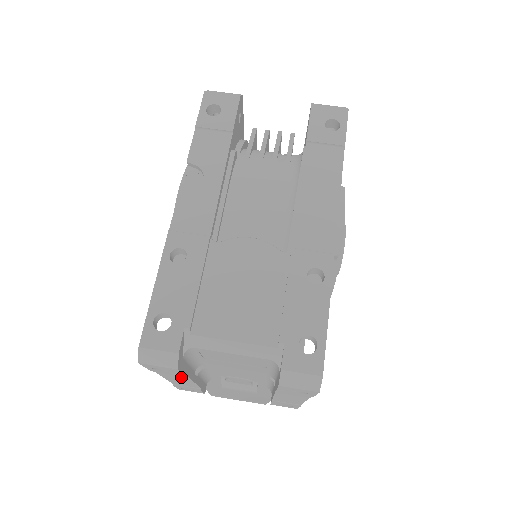
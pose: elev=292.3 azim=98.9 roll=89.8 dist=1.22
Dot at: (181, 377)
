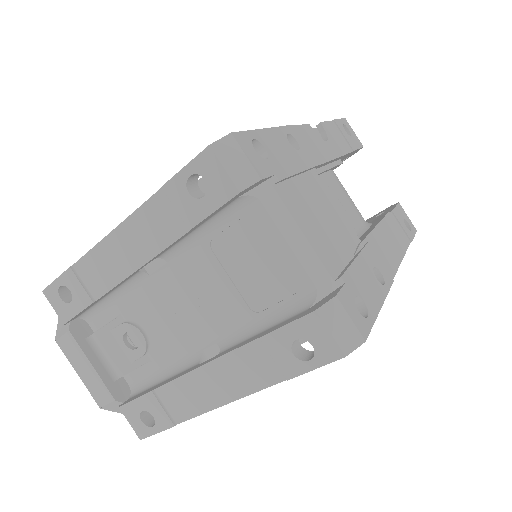
Dot at: (157, 238)
